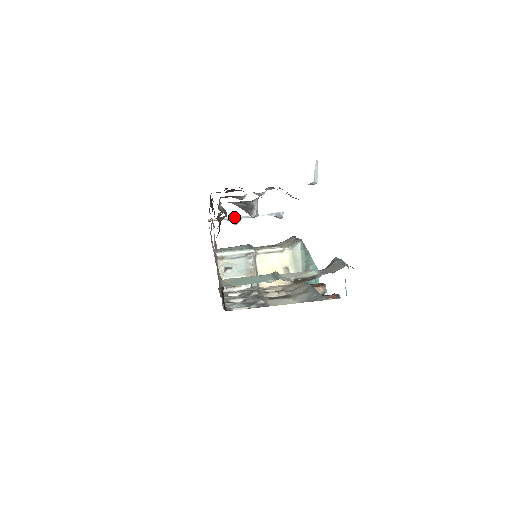
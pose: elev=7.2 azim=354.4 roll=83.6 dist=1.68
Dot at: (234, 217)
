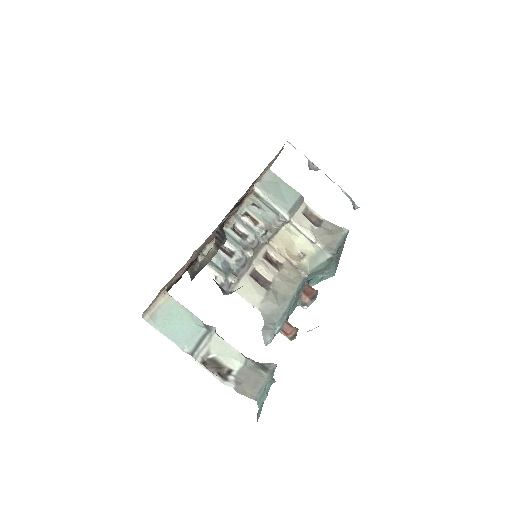
Dot at: occluded
